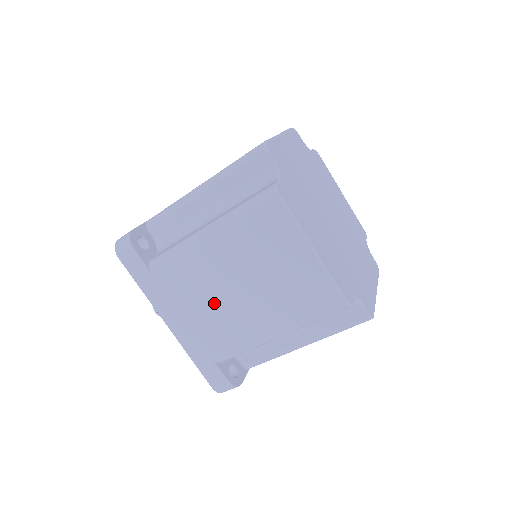
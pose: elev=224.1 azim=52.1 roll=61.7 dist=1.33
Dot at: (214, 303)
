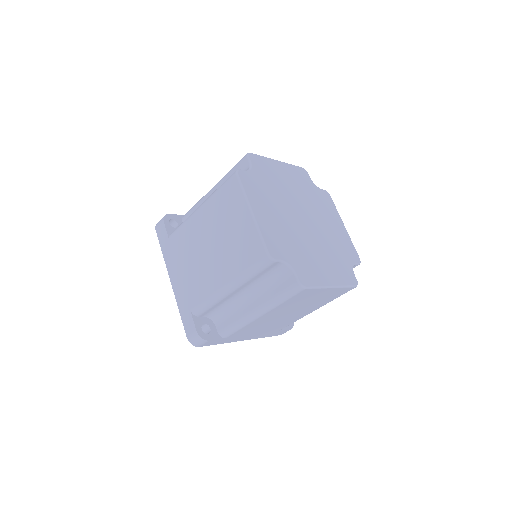
Dot at: (196, 261)
